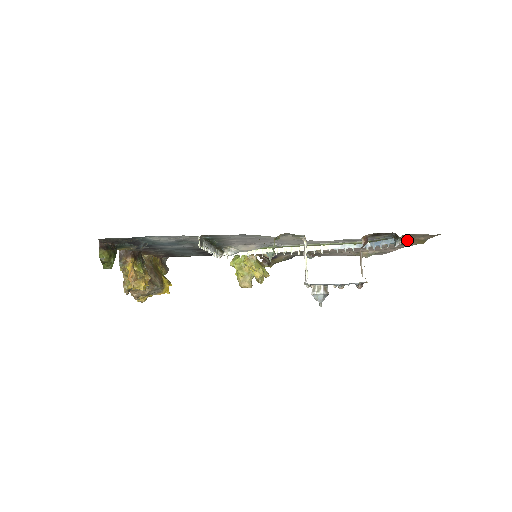
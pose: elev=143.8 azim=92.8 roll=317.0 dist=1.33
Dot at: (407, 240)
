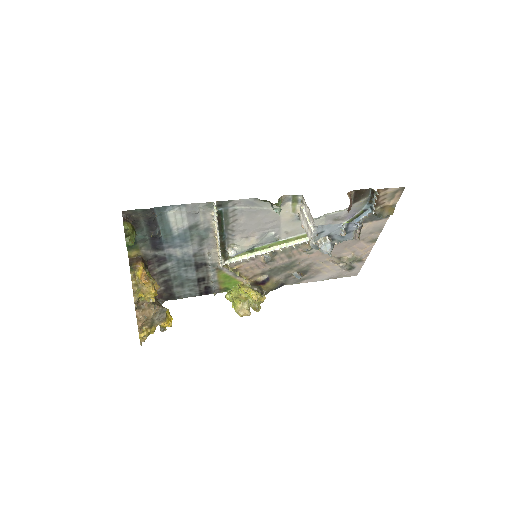
Dot at: (380, 209)
